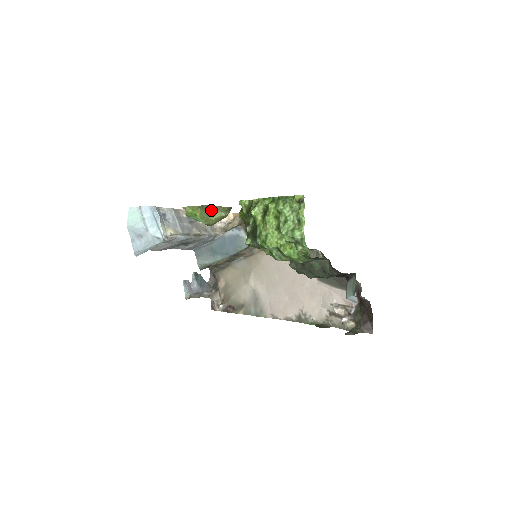
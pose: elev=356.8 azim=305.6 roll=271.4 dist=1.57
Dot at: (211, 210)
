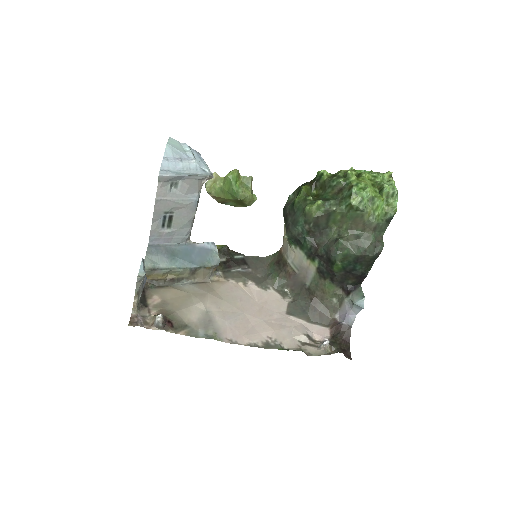
Dot at: occluded
